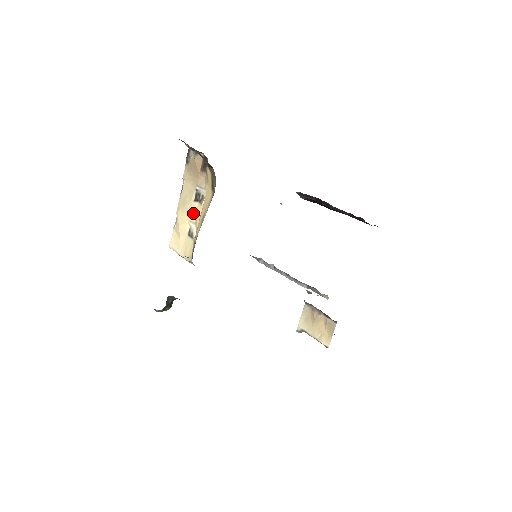
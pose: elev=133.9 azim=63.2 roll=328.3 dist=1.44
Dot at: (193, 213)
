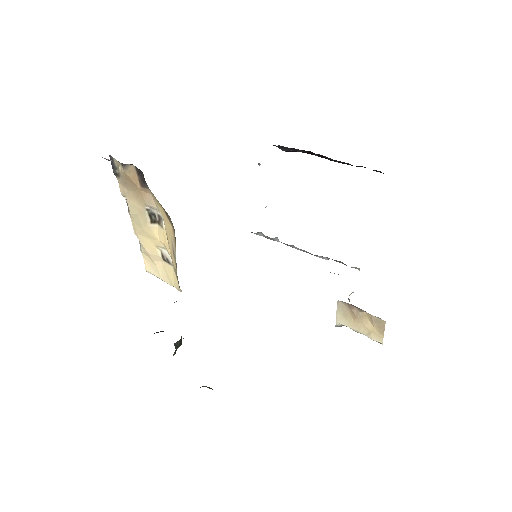
Dot at: (157, 238)
